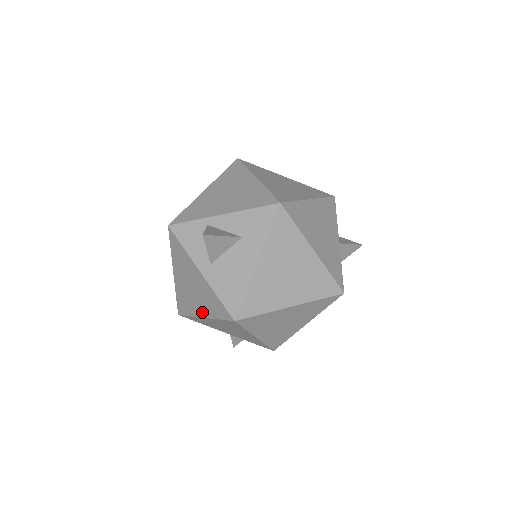
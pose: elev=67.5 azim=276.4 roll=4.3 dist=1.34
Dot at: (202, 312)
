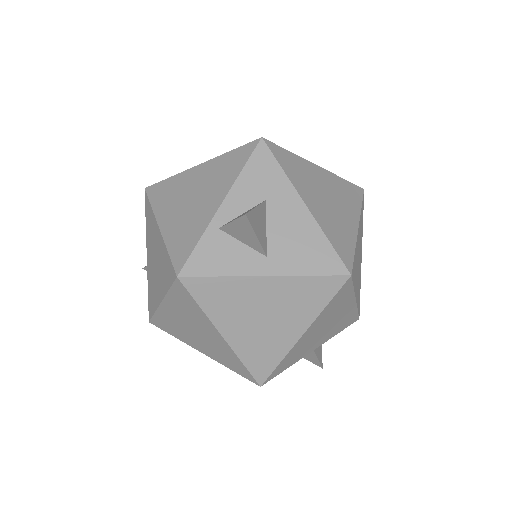
Dot at: (297, 330)
